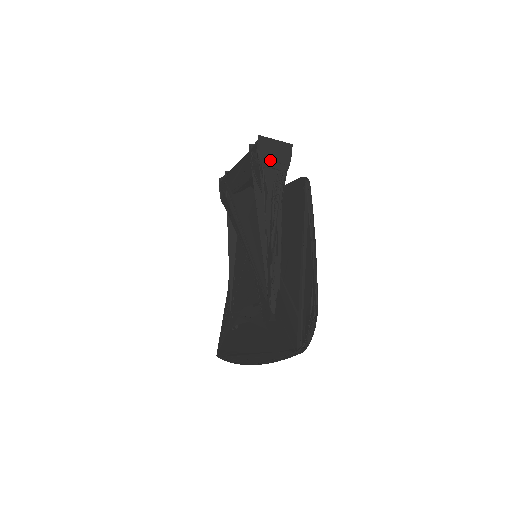
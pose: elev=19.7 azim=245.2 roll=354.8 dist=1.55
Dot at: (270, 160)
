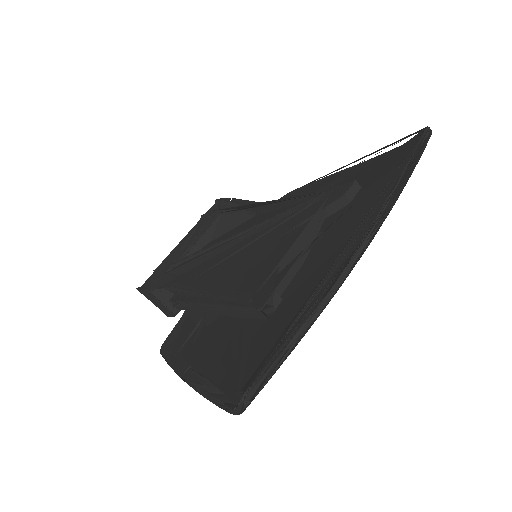
Dot at: occluded
